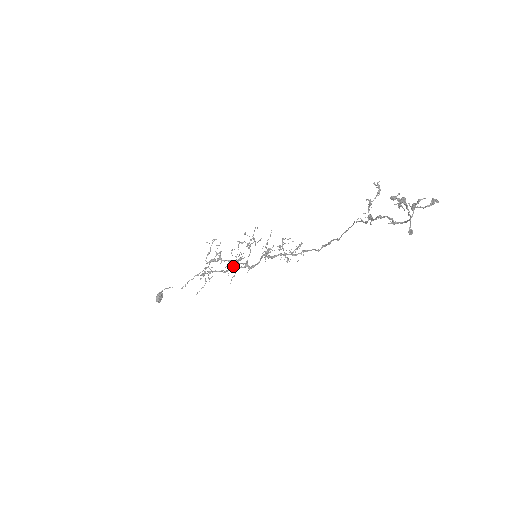
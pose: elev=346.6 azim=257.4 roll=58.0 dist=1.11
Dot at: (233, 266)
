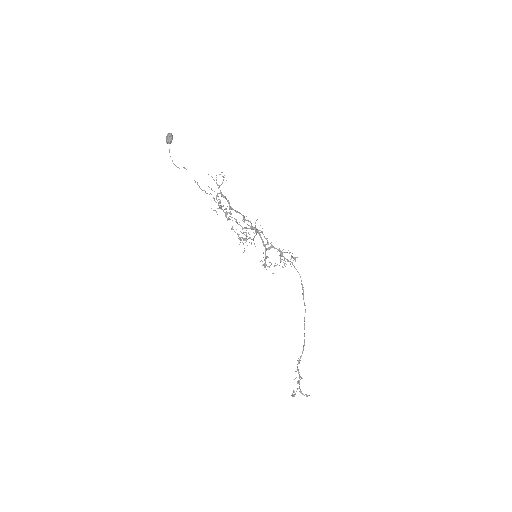
Dot at: (239, 237)
